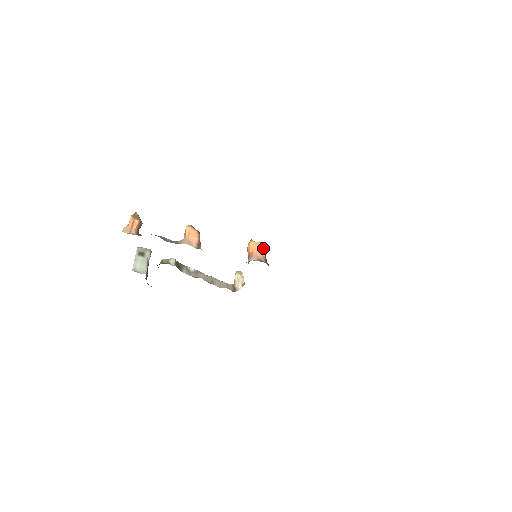
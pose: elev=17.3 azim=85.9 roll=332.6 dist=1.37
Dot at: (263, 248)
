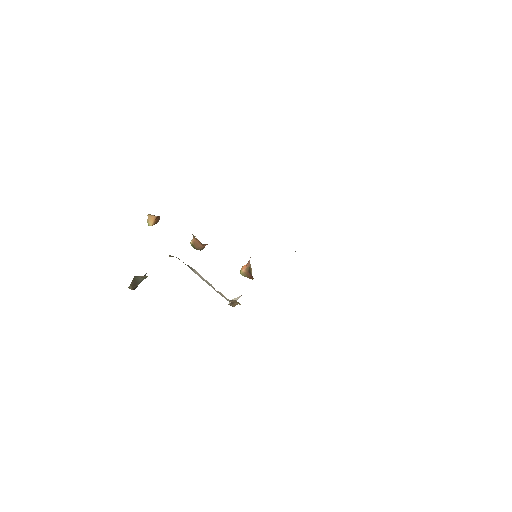
Dot at: occluded
